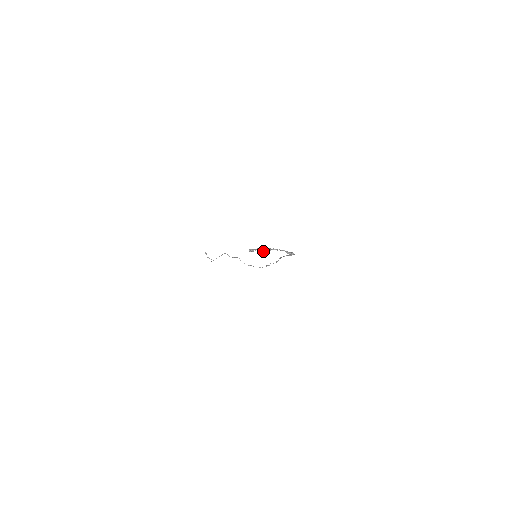
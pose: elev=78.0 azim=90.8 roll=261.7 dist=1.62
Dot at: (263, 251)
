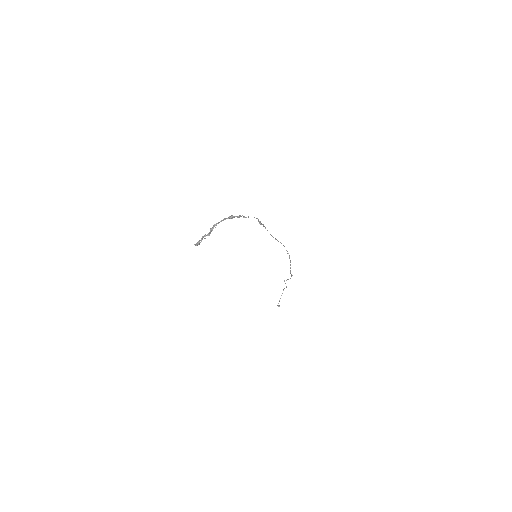
Dot at: occluded
